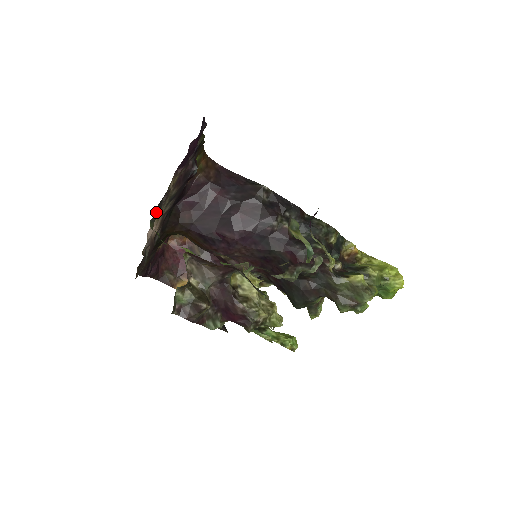
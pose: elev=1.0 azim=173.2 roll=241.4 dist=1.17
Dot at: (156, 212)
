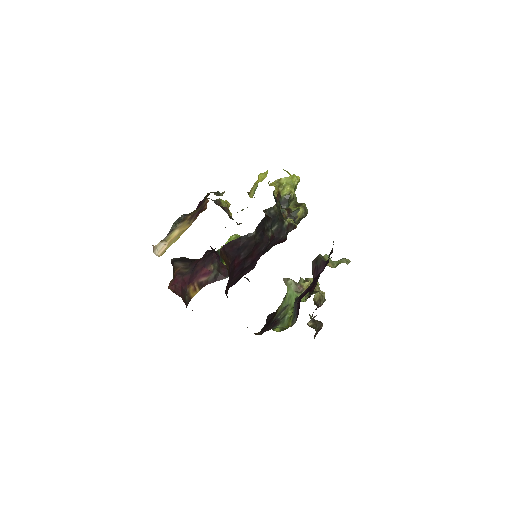
Dot at: occluded
